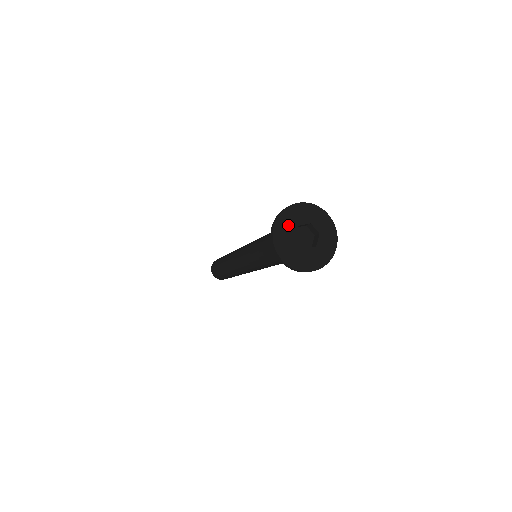
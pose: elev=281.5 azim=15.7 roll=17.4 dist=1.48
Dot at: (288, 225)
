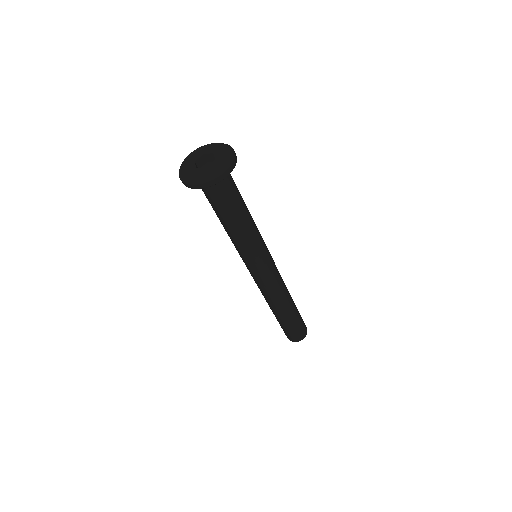
Dot at: (187, 167)
